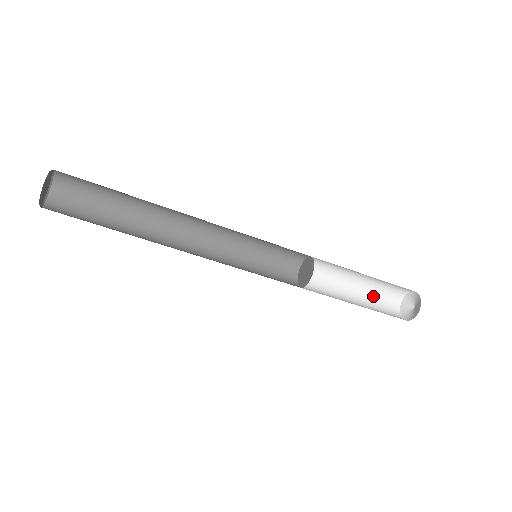
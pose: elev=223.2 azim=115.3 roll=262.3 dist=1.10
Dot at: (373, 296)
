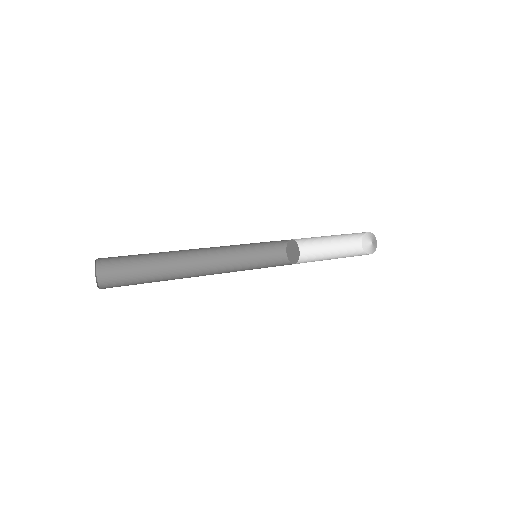
Dot at: (342, 248)
